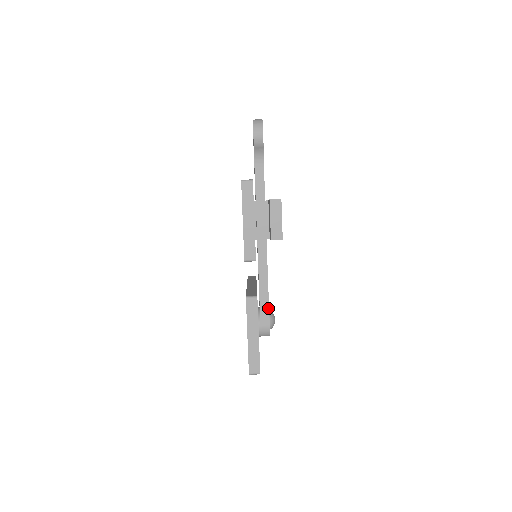
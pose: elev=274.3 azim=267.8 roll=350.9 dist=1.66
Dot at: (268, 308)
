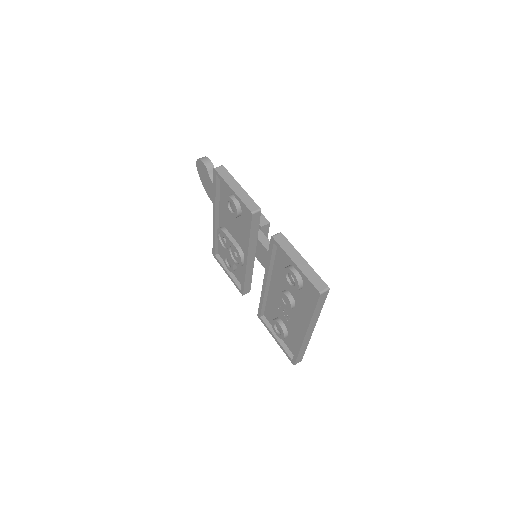
Dot at: occluded
